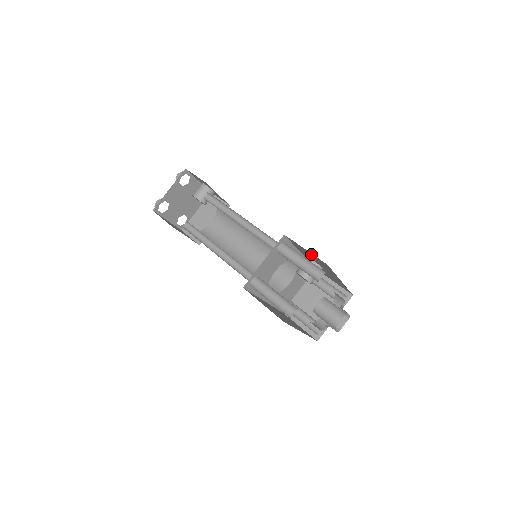
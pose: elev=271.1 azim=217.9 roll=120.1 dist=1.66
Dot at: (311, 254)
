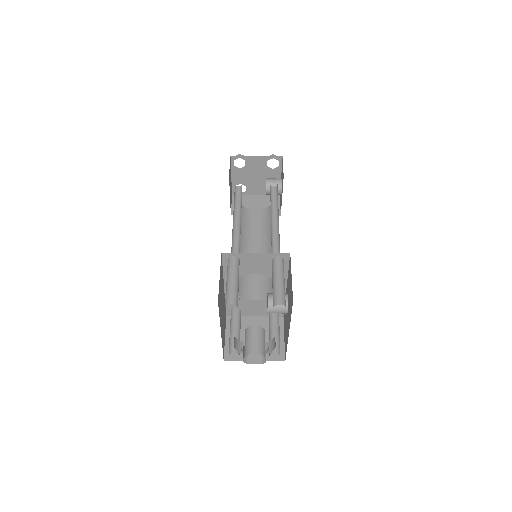
Dot at: (291, 285)
